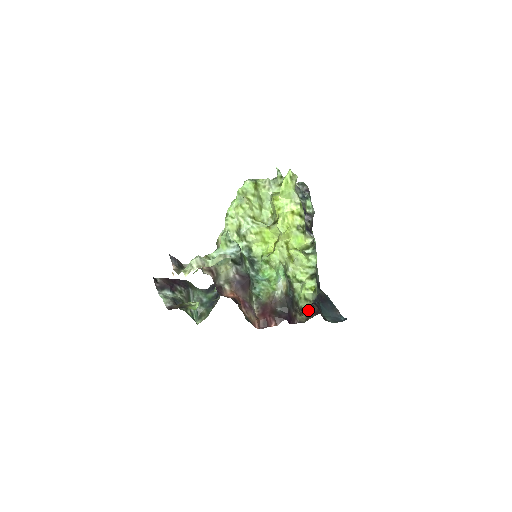
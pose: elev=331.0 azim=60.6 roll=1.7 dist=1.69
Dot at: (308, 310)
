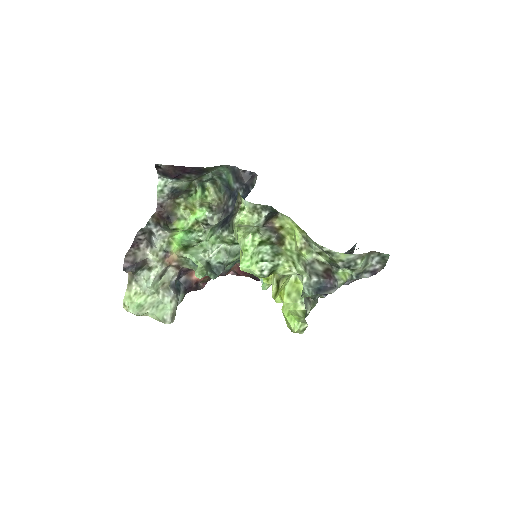
Dot at: occluded
